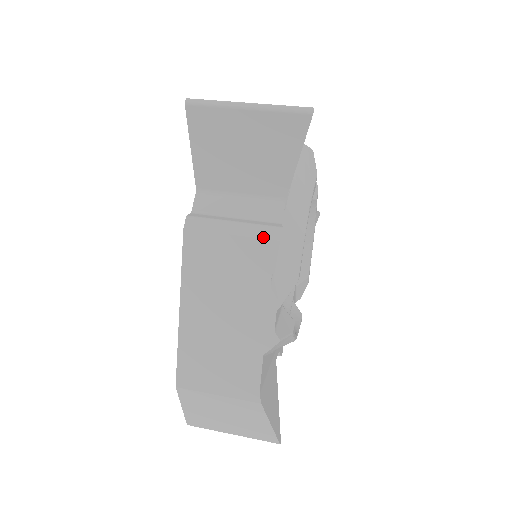
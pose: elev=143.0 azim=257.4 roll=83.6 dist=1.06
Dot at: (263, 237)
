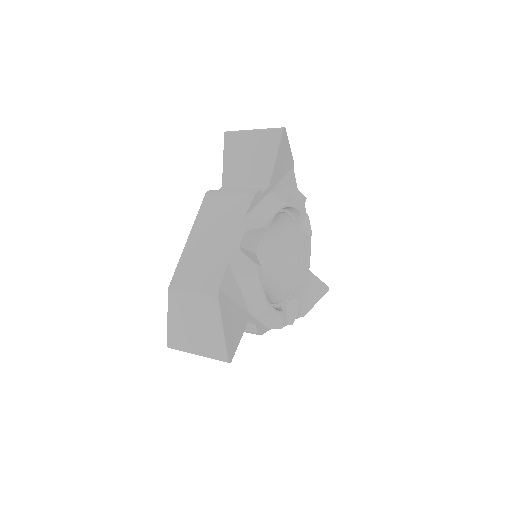
Dot at: (247, 193)
